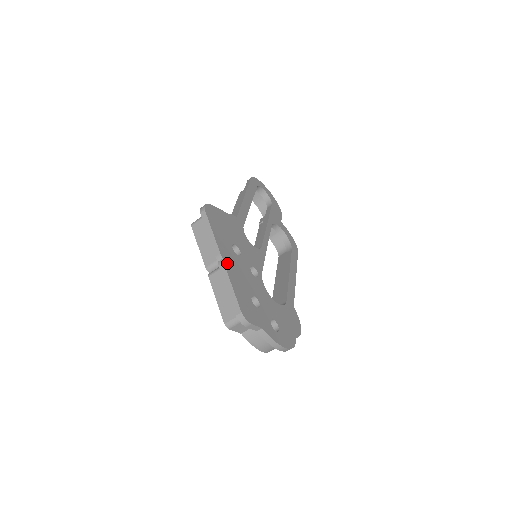
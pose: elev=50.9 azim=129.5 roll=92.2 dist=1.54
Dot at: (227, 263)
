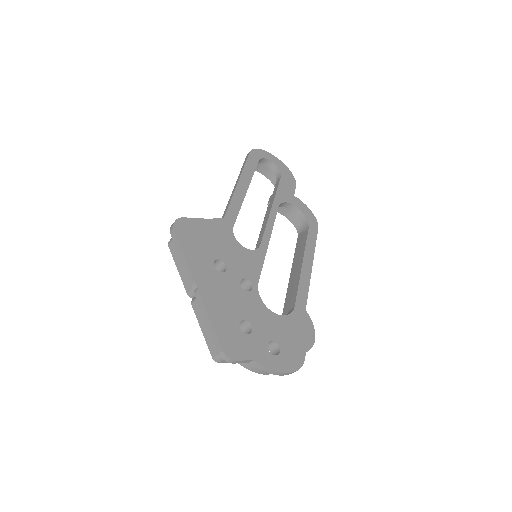
Dot at: (204, 290)
